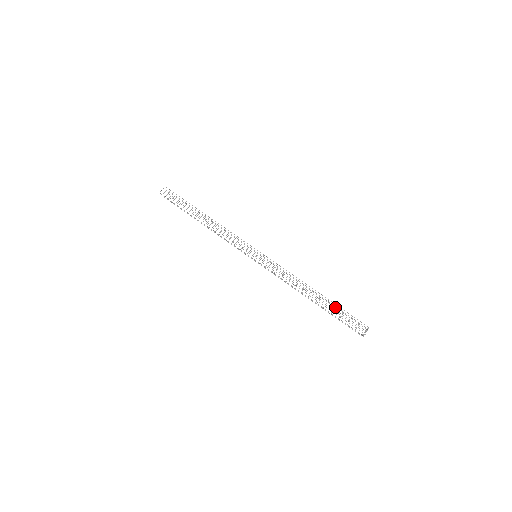
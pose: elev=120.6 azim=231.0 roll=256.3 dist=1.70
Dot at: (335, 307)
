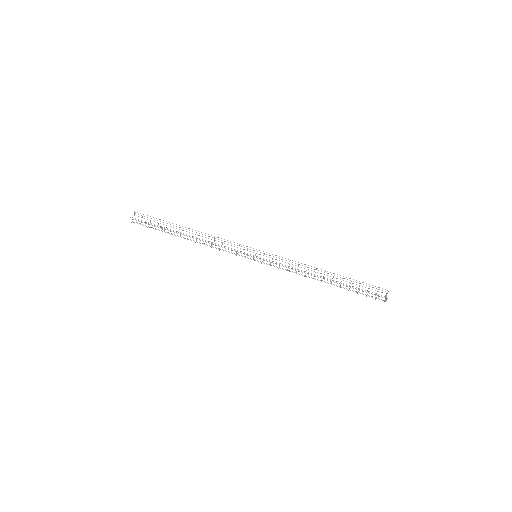
Dot at: (350, 287)
